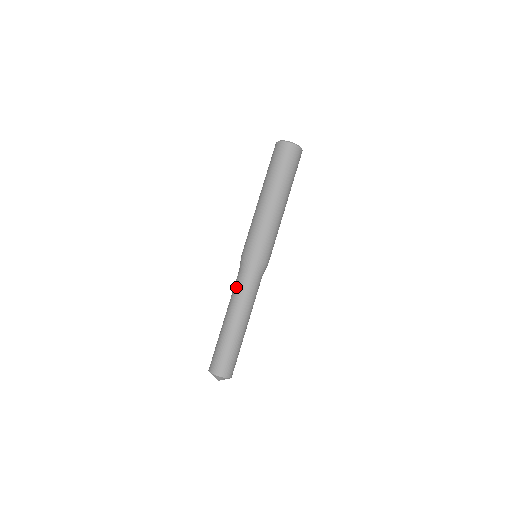
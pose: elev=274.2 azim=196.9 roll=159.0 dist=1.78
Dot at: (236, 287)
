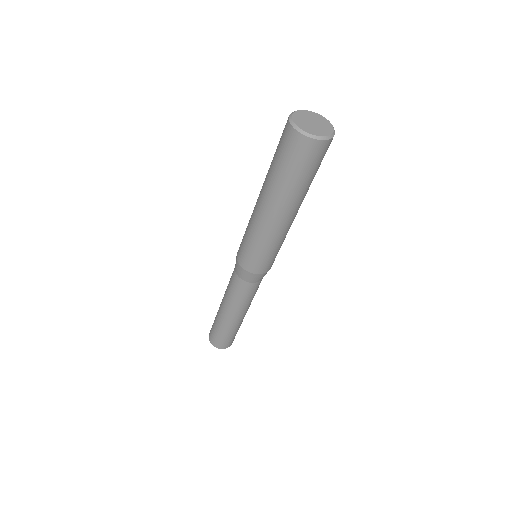
Dot at: (230, 279)
